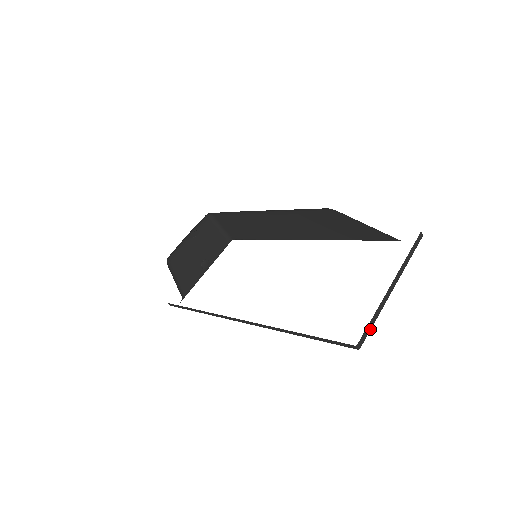
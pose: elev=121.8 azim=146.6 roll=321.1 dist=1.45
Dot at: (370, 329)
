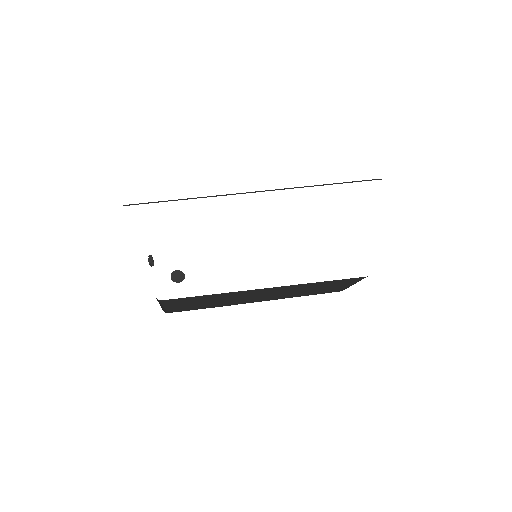
Dot at: occluded
